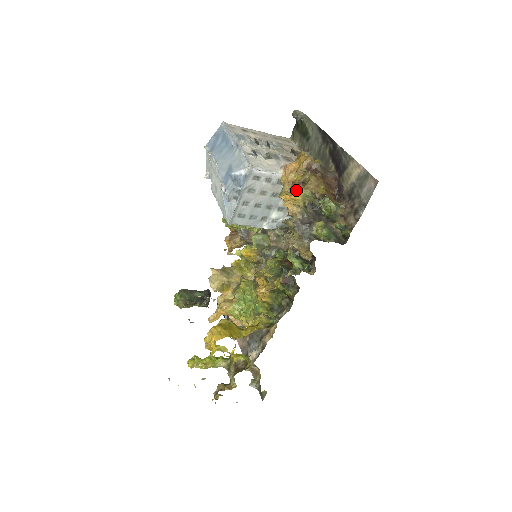
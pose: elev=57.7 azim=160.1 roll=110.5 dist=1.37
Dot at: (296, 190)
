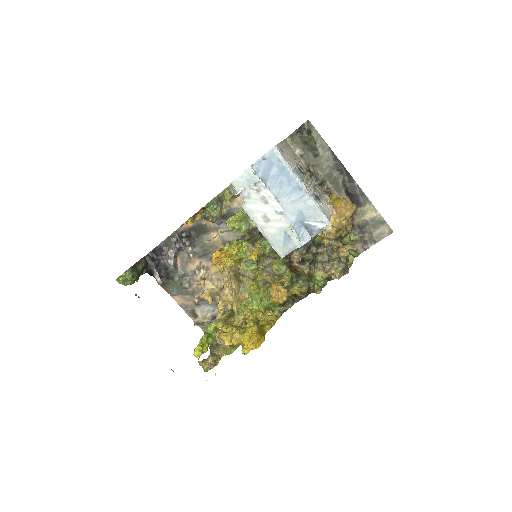
Dot at: (341, 232)
